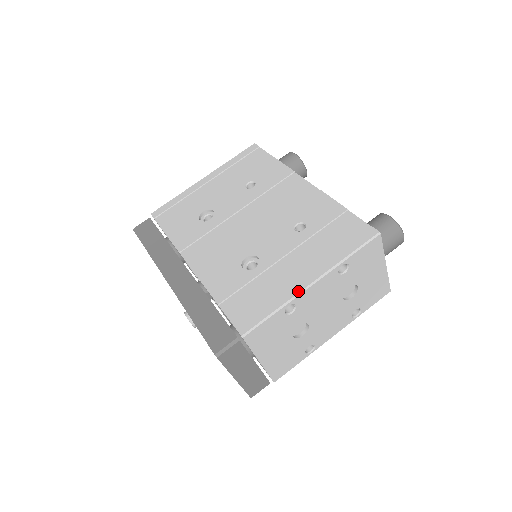
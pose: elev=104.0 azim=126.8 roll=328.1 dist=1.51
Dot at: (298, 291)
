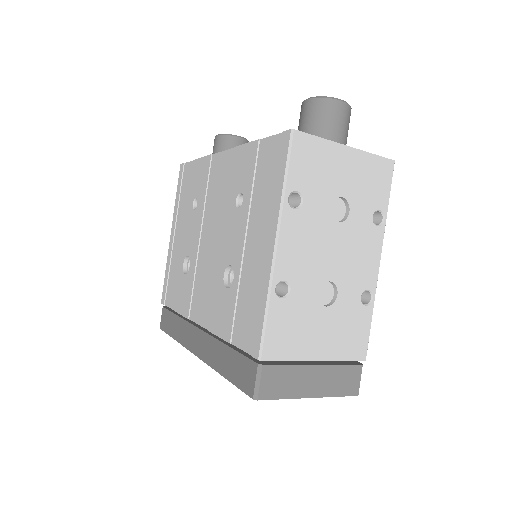
Dot at: (270, 267)
